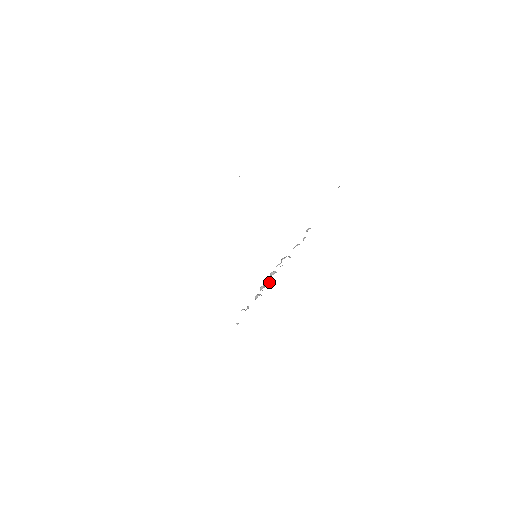
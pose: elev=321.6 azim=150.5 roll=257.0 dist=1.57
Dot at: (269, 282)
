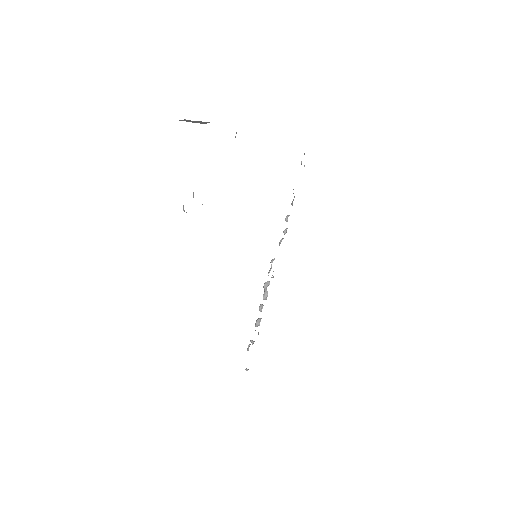
Dot at: (266, 297)
